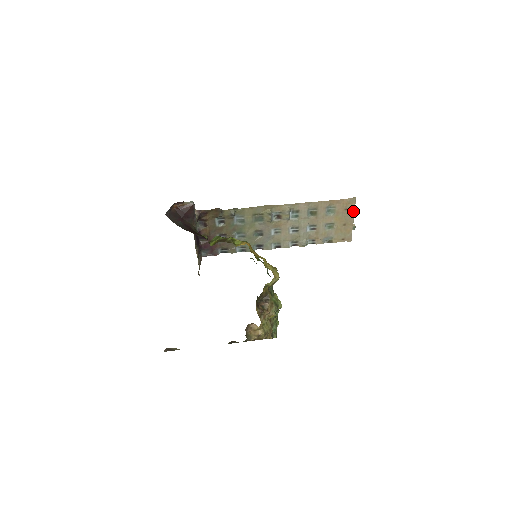
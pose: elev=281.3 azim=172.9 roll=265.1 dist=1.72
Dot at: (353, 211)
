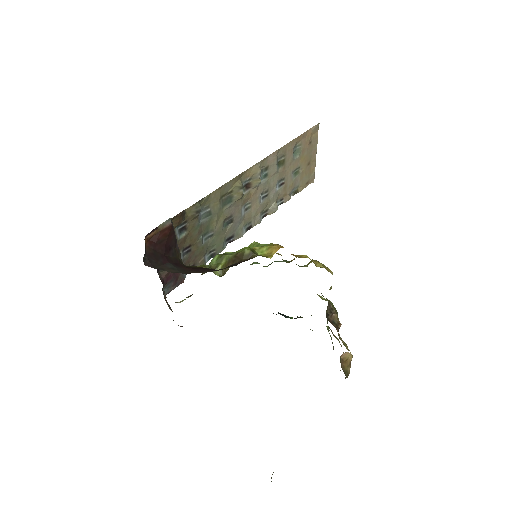
Dot at: (316, 142)
